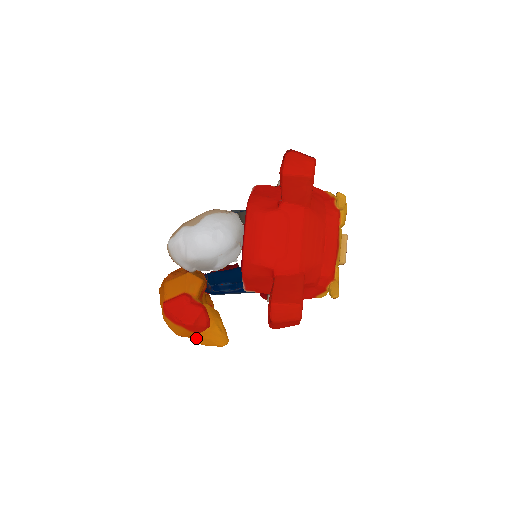
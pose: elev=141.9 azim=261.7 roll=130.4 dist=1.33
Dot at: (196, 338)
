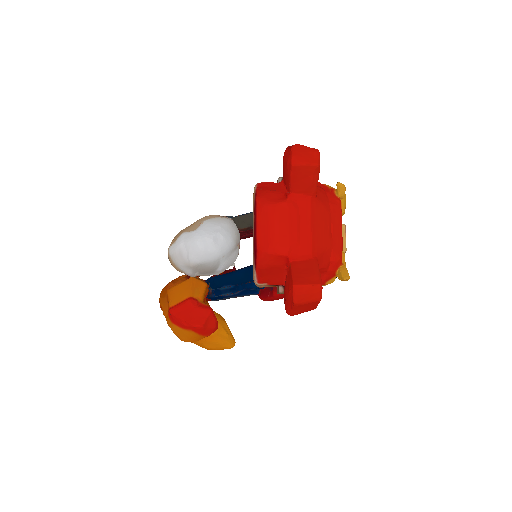
Dot at: (204, 343)
